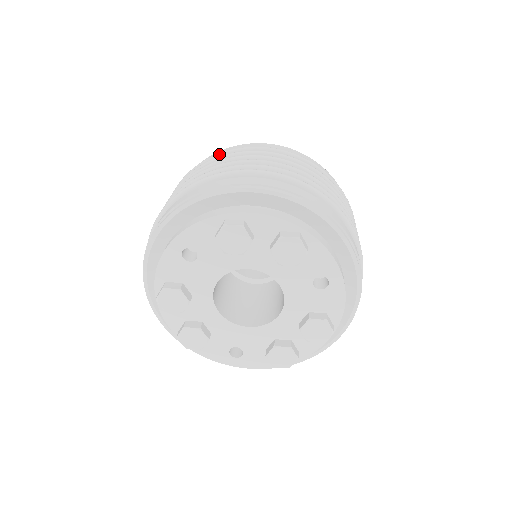
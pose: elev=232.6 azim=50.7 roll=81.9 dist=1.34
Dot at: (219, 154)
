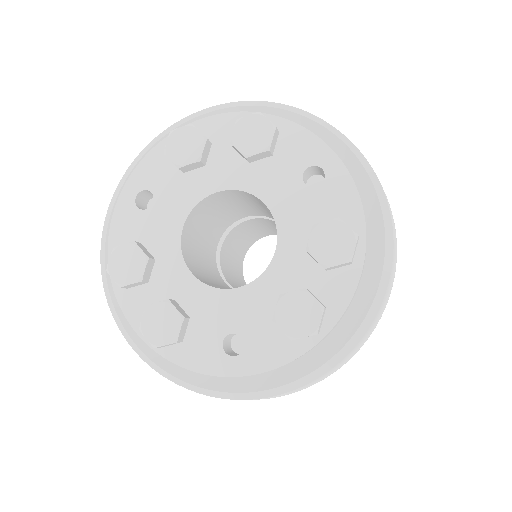
Dot at: occluded
